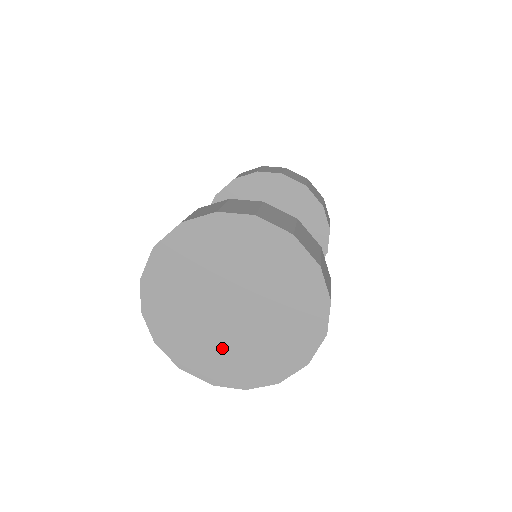
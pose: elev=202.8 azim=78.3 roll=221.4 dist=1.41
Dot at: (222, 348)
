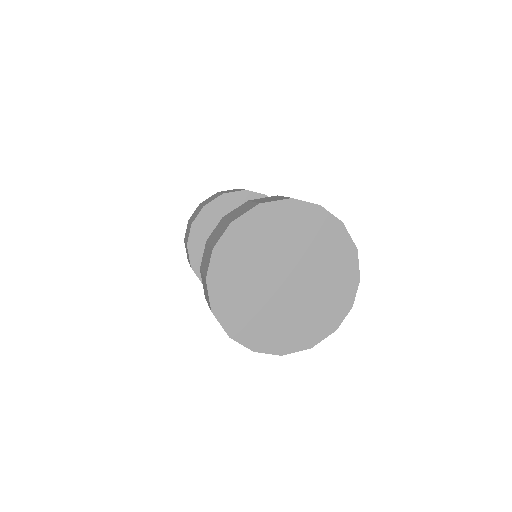
Dot at: (258, 309)
